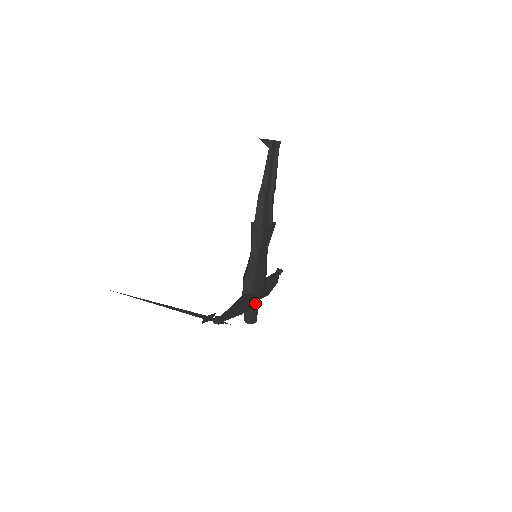
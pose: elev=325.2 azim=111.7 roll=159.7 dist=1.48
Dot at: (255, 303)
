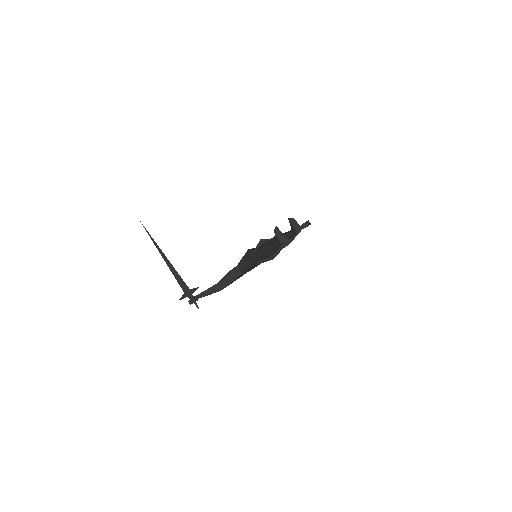
Dot at: occluded
